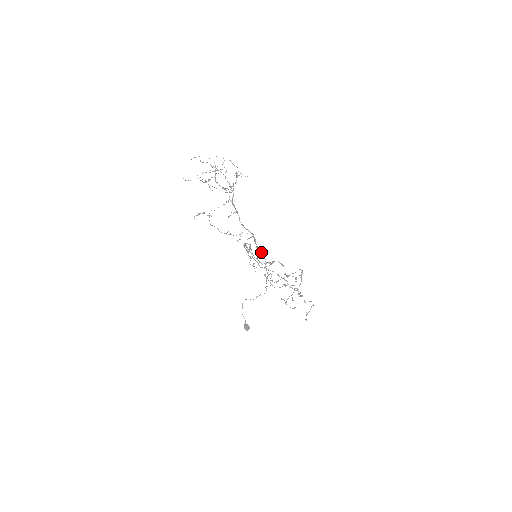
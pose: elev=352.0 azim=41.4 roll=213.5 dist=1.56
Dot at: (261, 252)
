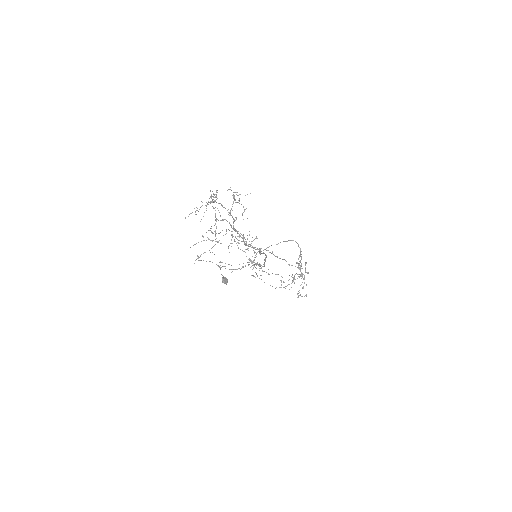
Dot at: (263, 253)
